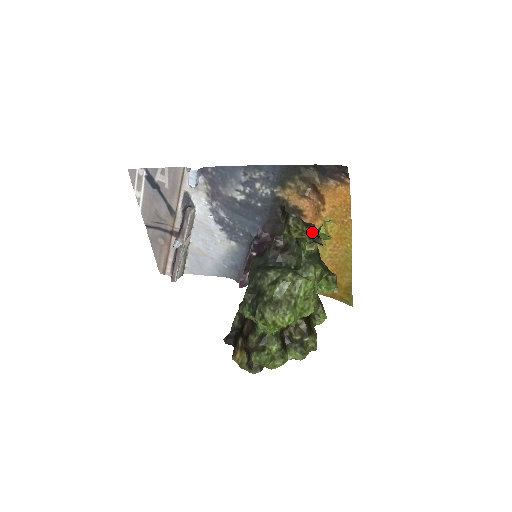
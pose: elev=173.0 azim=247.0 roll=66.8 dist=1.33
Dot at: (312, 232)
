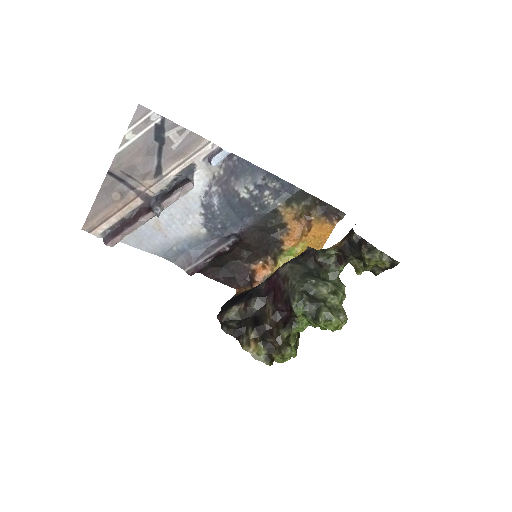
Dot at: (389, 267)
